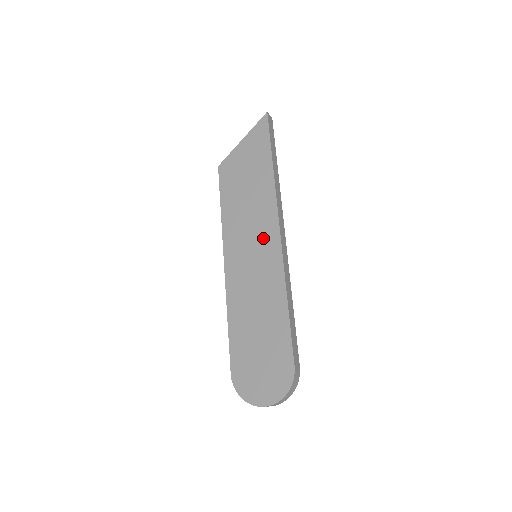
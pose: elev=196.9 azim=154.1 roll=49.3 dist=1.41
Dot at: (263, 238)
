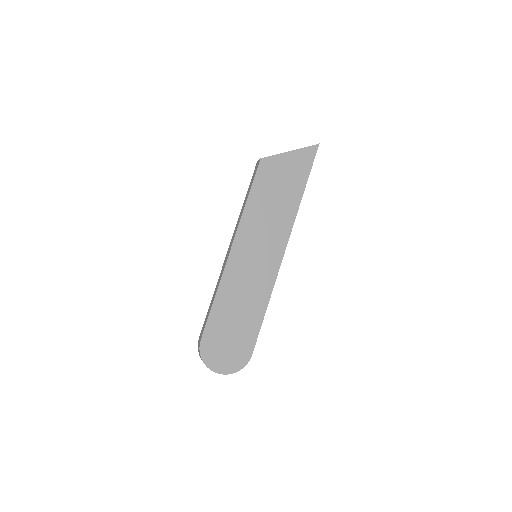
Dot at: (271, 248)
